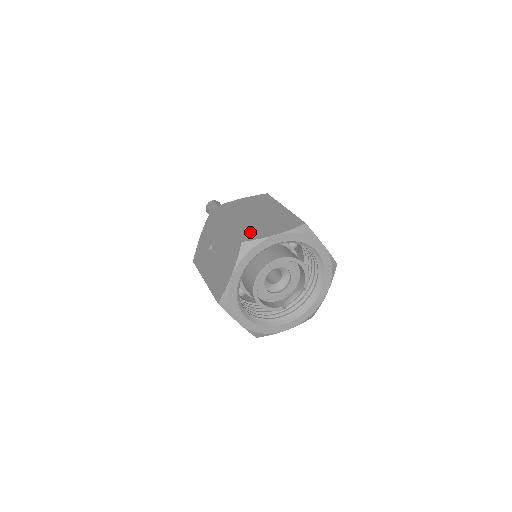
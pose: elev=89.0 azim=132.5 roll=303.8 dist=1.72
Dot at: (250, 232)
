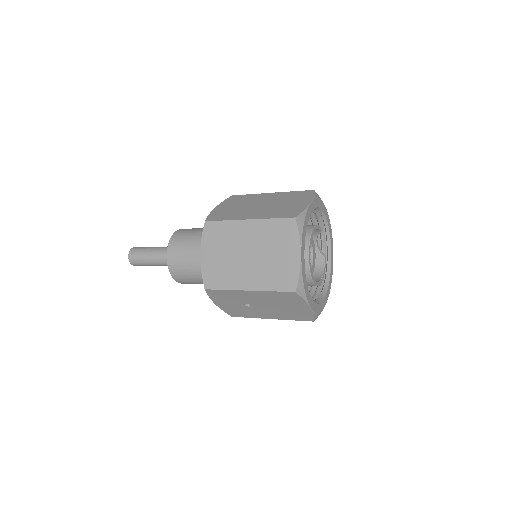
Dot at: (281, 276)
